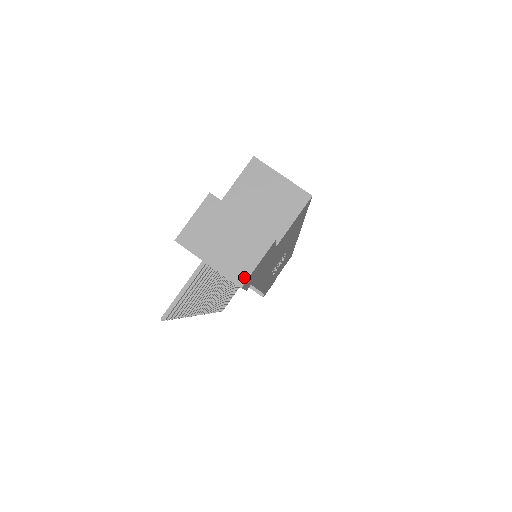
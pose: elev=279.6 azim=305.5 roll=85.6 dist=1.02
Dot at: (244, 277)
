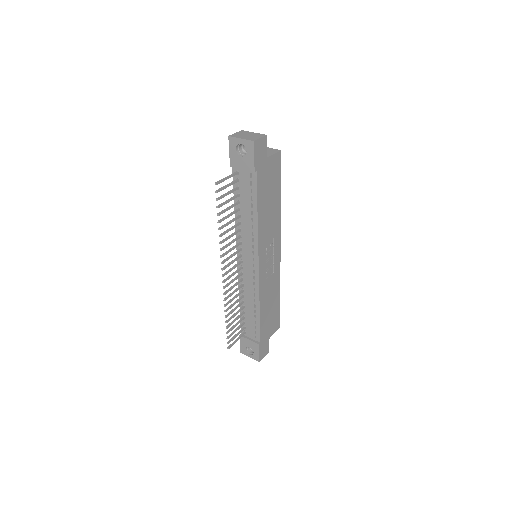
Dot at: (255, 140)
